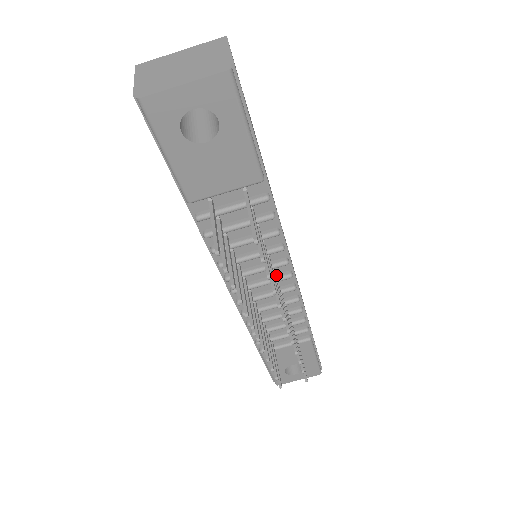
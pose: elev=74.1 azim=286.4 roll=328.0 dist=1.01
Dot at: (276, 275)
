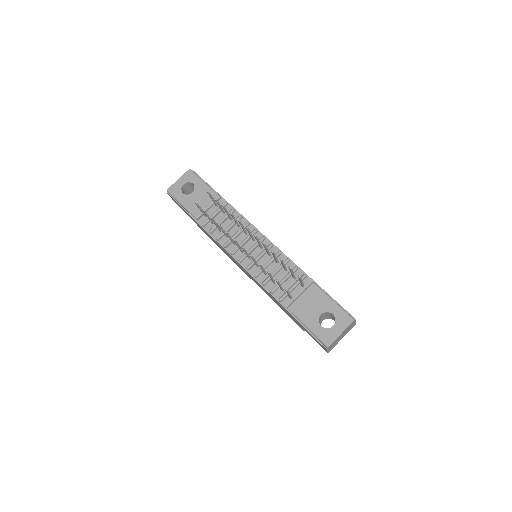
Dot at: (257, 242)
